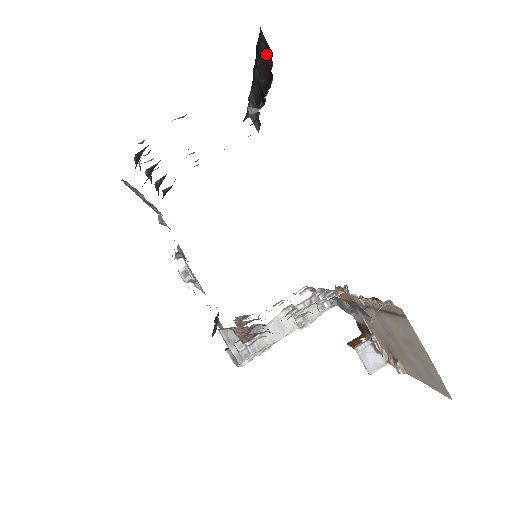
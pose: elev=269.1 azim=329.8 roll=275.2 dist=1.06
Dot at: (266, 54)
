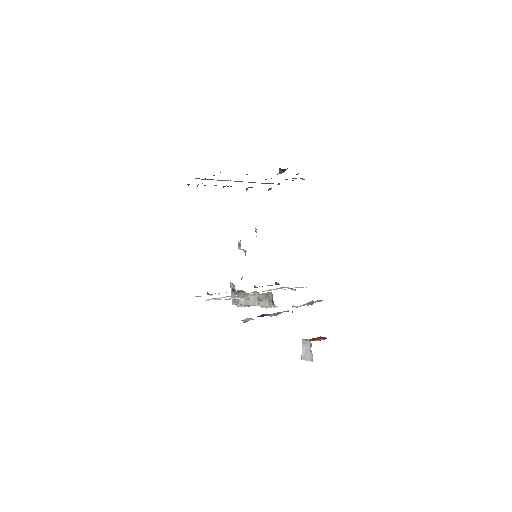
Dot at: occluded
